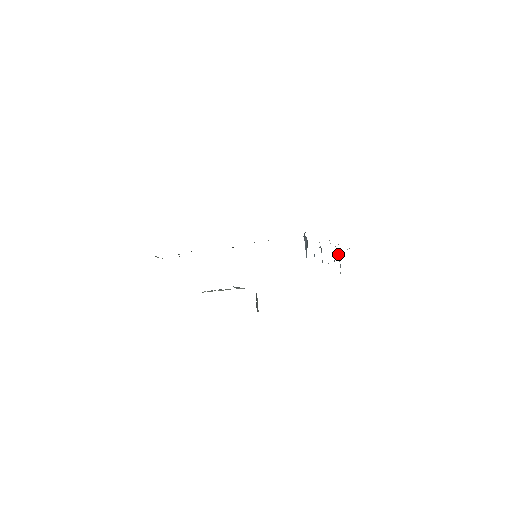
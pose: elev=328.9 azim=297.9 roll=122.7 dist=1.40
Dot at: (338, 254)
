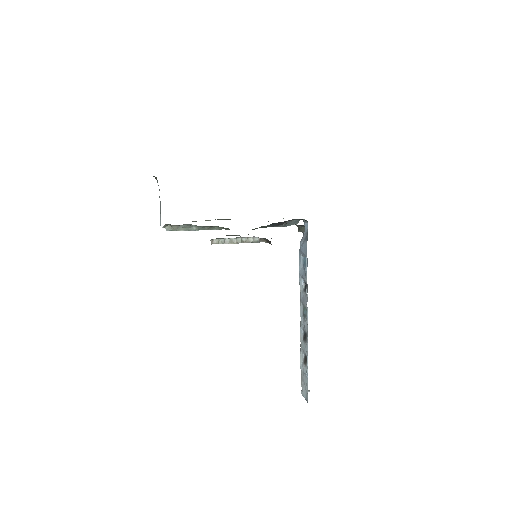
Dot at: (303, 360)
